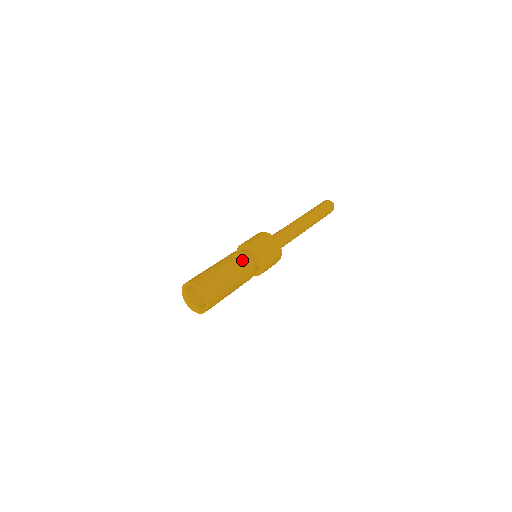
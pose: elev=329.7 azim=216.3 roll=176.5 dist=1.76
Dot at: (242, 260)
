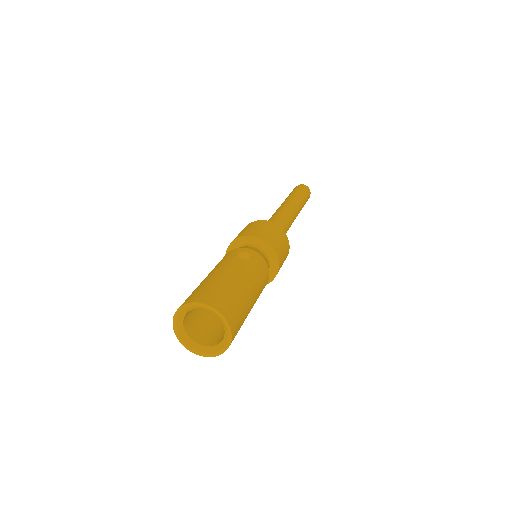
Dot at: (255, 261)
